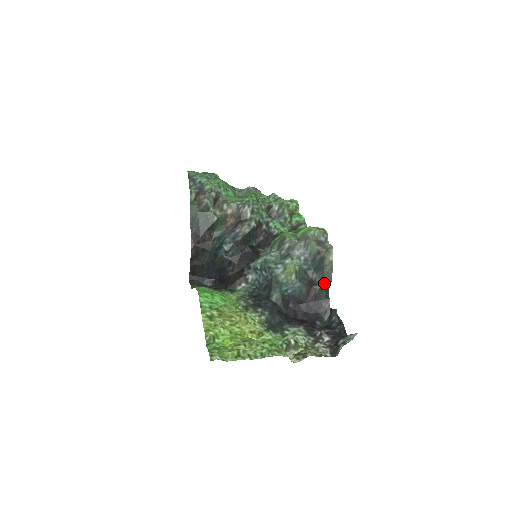
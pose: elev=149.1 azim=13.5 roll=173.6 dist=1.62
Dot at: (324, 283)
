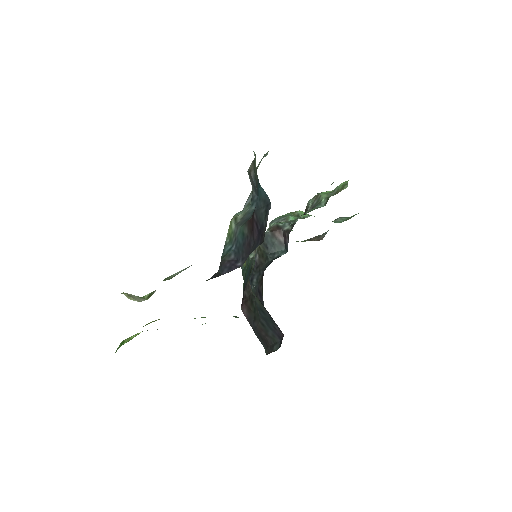
Dot at: (258, 198)
